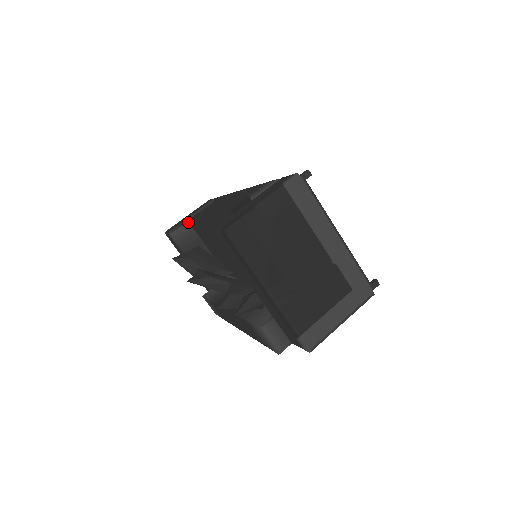
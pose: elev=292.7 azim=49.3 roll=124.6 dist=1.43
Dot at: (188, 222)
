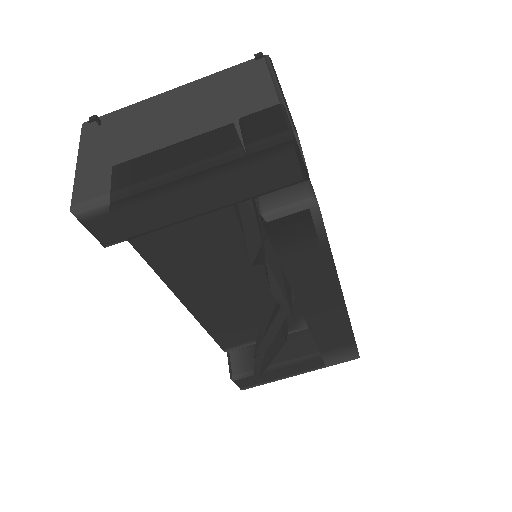
Dot at: (228, 351)
